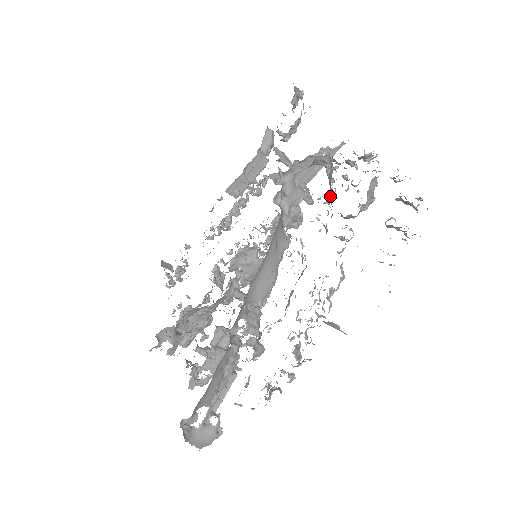
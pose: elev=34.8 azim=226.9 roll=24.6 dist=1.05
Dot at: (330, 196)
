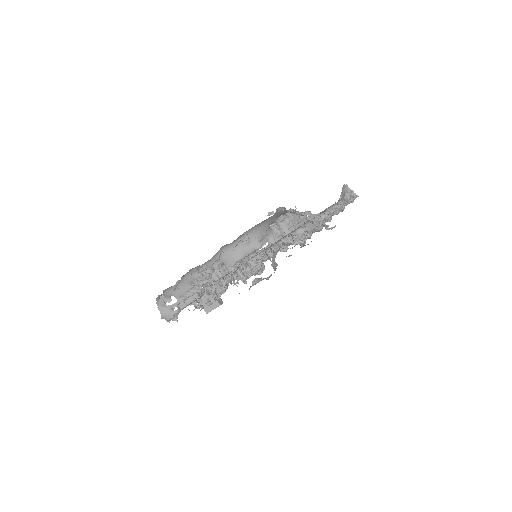
Dot at: occluded
